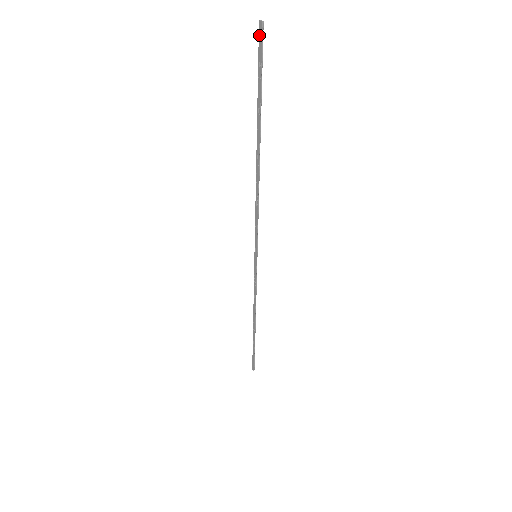
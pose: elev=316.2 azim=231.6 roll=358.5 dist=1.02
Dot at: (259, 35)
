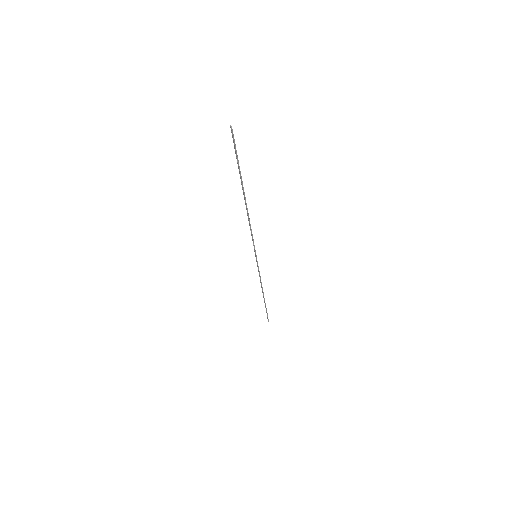
Dot at: occluded
